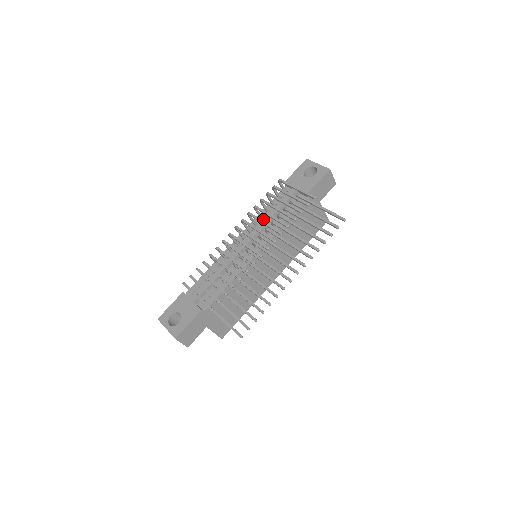
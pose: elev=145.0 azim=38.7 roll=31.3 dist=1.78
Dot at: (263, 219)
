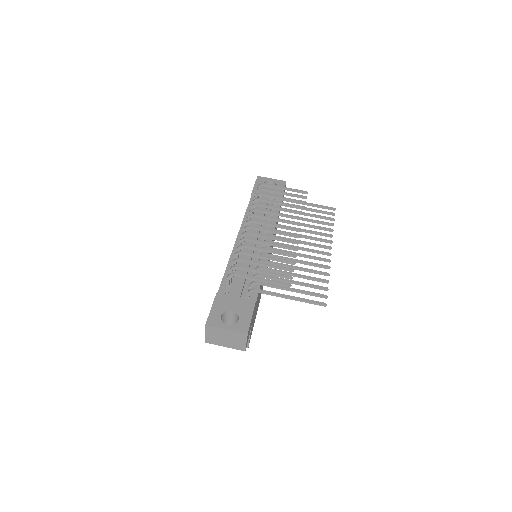
Dot at: (256, 219)
